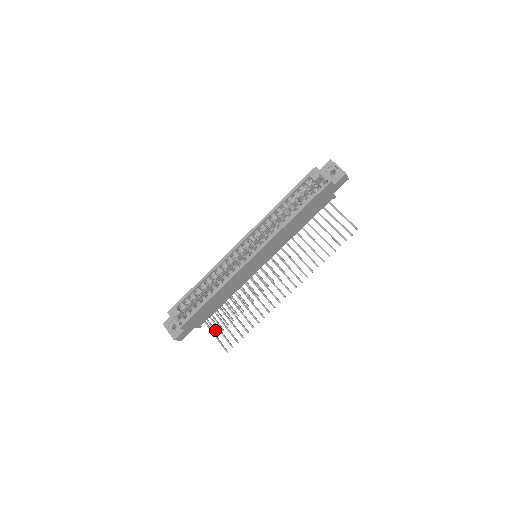
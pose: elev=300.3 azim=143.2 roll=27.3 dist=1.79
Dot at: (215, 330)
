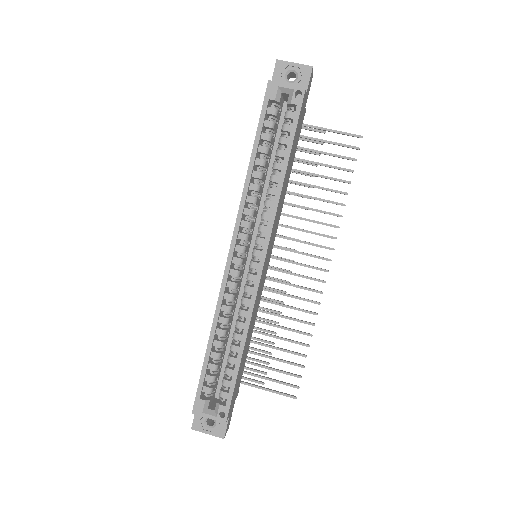
Dot at: (255, 381)
